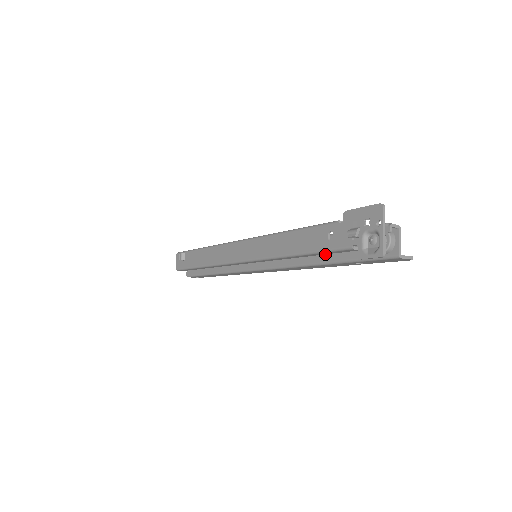
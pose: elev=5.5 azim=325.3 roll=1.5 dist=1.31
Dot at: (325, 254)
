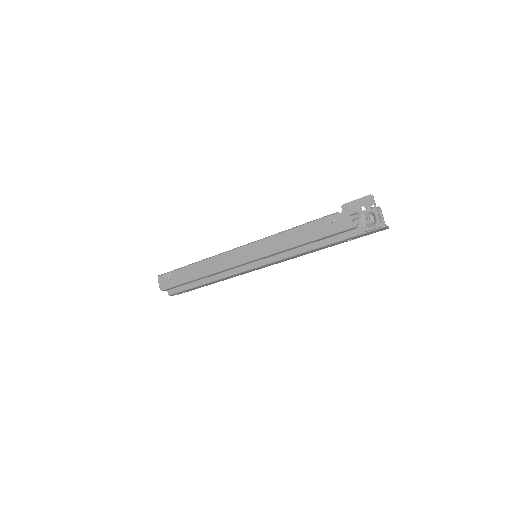
Dot at: (324, 239)
